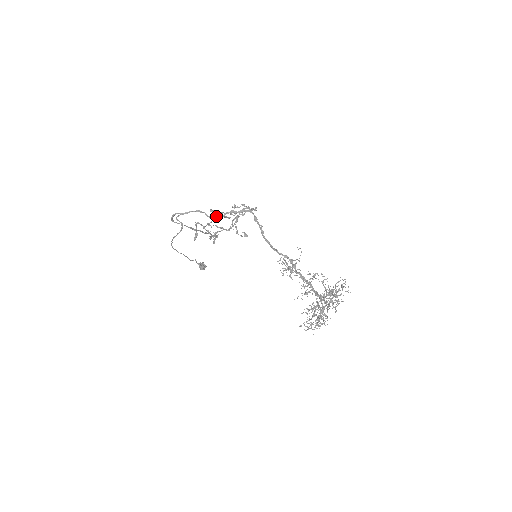
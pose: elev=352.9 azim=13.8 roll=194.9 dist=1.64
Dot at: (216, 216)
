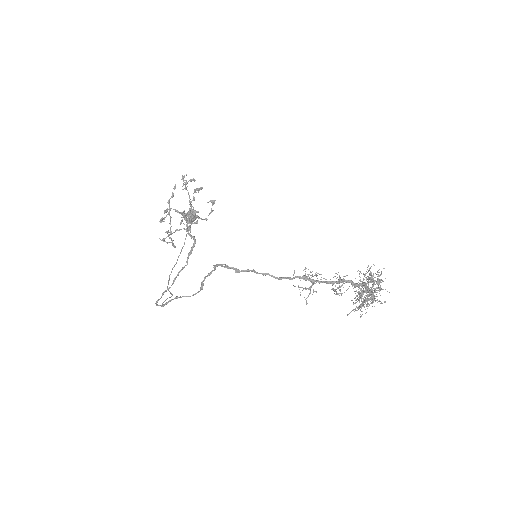
Dot at: (169, 215)
